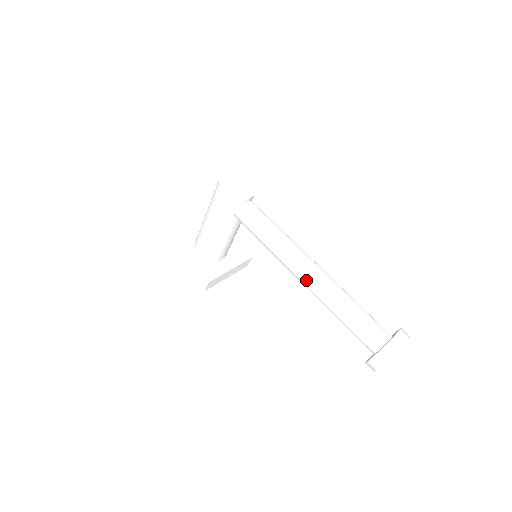
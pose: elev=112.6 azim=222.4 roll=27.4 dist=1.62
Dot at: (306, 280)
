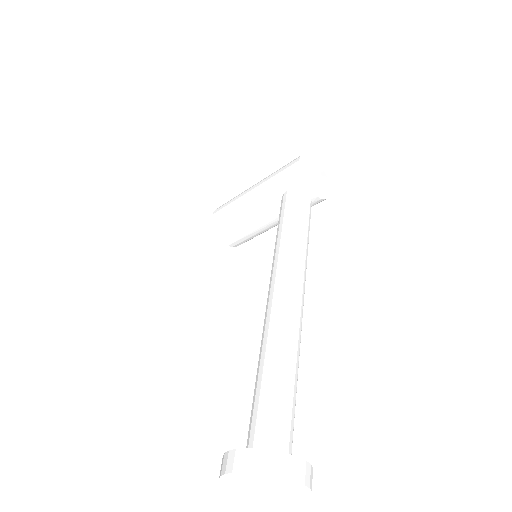
Dot at: (274, 301)
